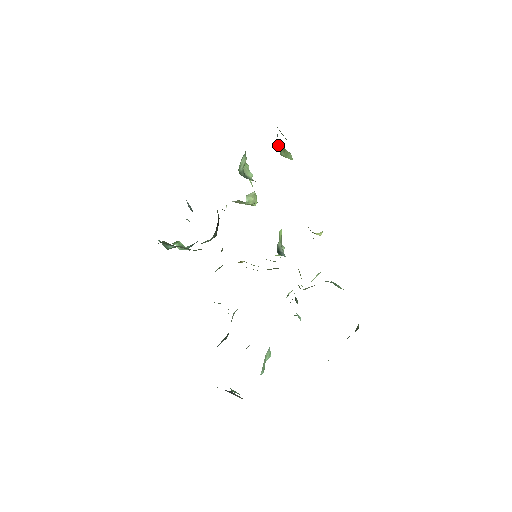
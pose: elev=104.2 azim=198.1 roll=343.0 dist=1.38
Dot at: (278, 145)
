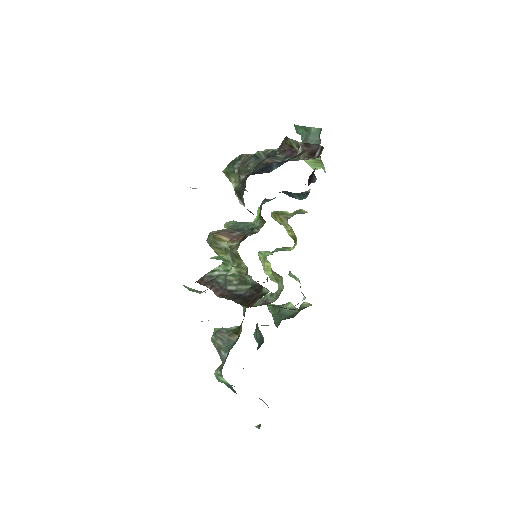
Dot at: occluded
